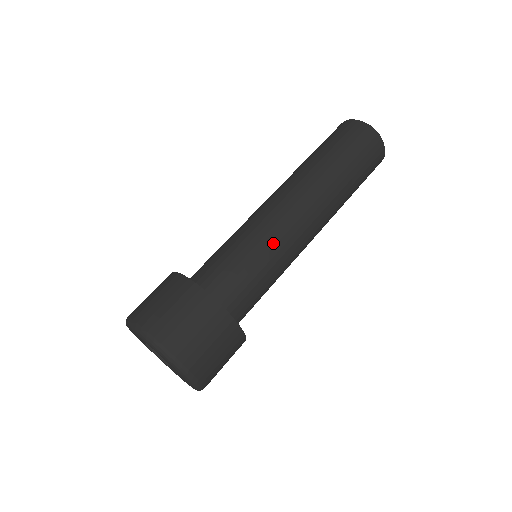
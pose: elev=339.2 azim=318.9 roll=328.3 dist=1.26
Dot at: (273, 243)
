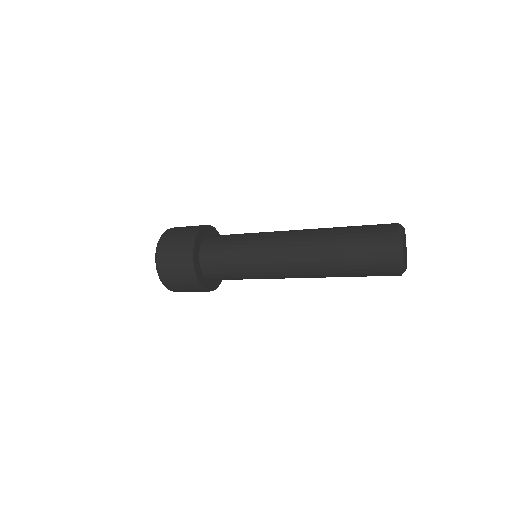
Dot at: (254, 257)
